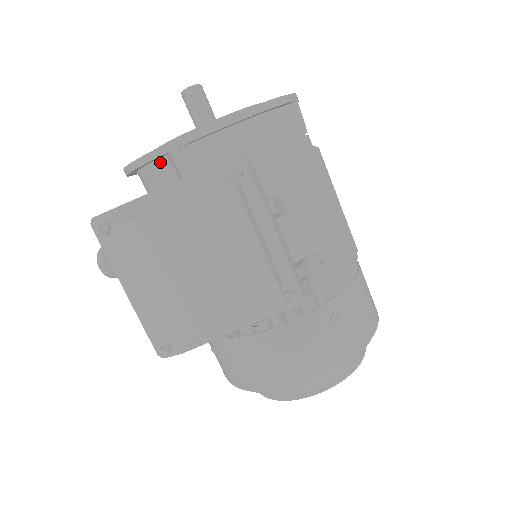
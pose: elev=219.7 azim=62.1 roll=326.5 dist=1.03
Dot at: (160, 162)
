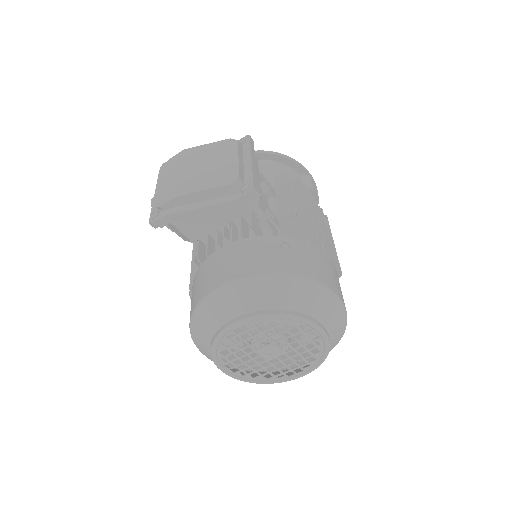
Dot at: occluded
